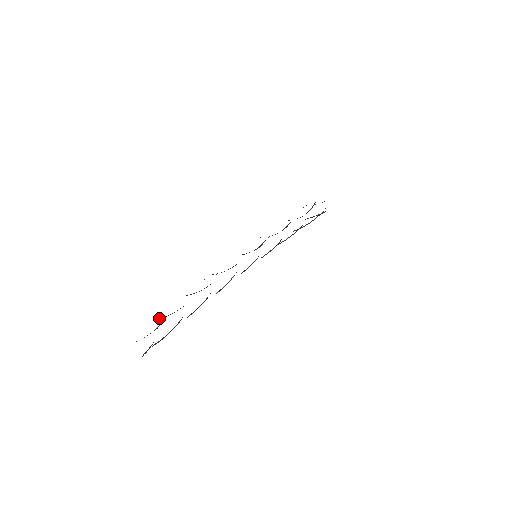
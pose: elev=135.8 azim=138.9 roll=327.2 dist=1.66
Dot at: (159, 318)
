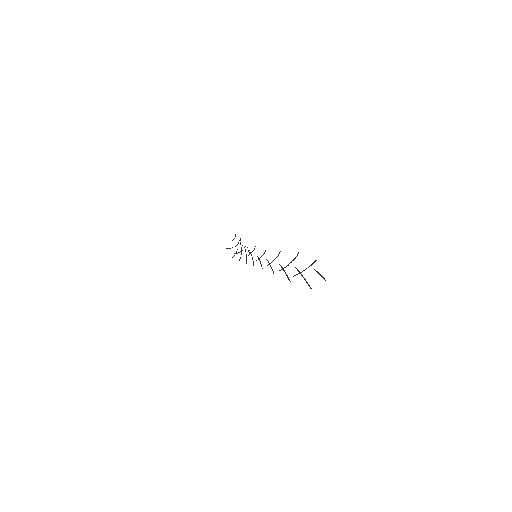
Dot at: (297, 254)
